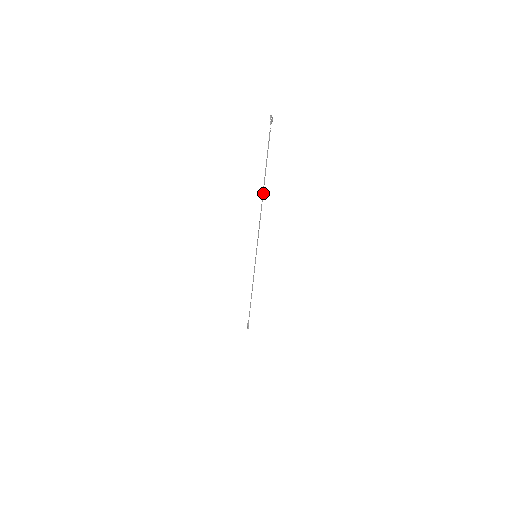
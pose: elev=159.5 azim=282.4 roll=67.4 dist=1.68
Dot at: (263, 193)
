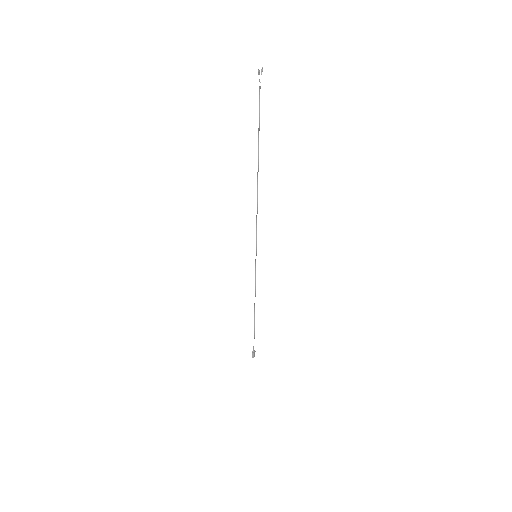
Dot at: (258, 170)
